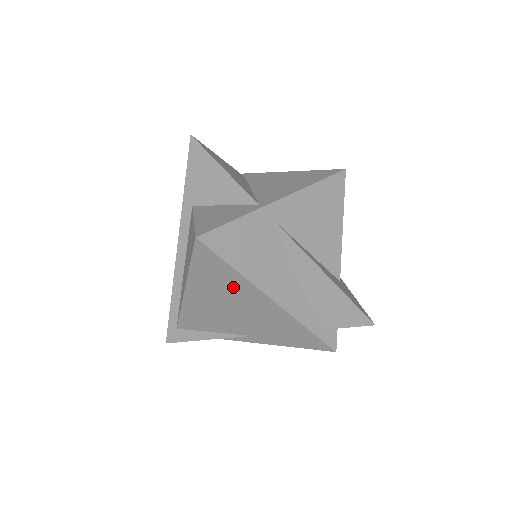
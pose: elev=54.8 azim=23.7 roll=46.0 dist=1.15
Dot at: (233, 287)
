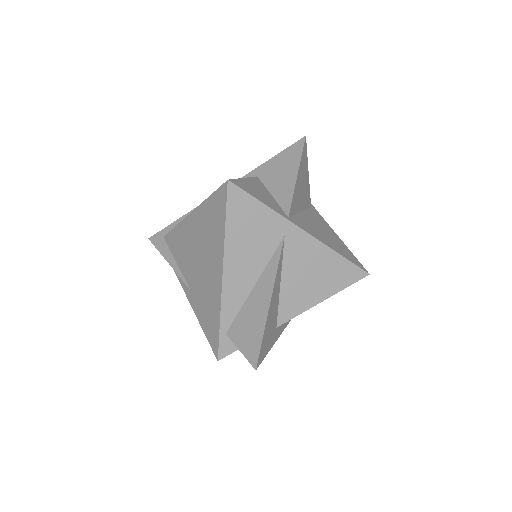
Dot at: (214, 240)
